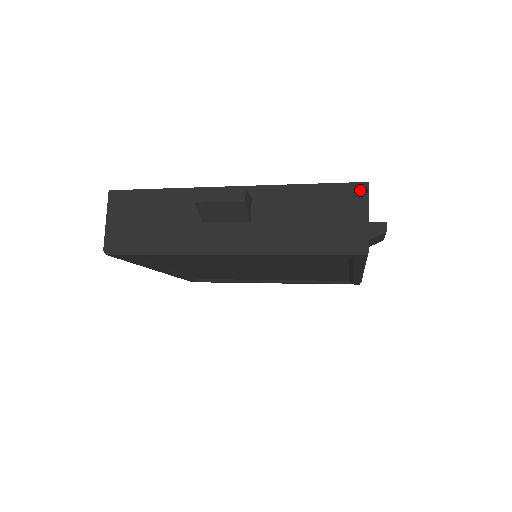
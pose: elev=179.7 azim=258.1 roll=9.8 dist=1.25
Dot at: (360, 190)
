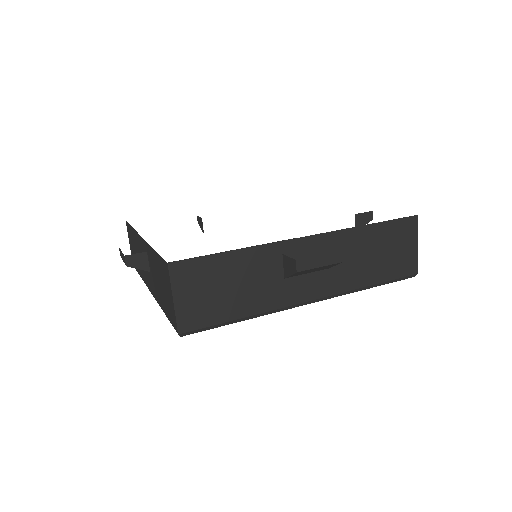
Dot at: (412, 223)
